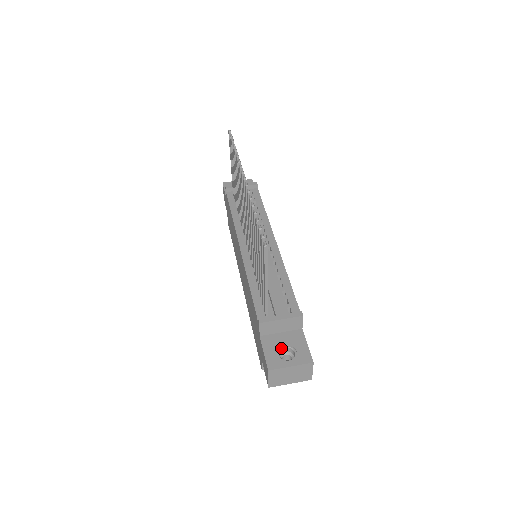
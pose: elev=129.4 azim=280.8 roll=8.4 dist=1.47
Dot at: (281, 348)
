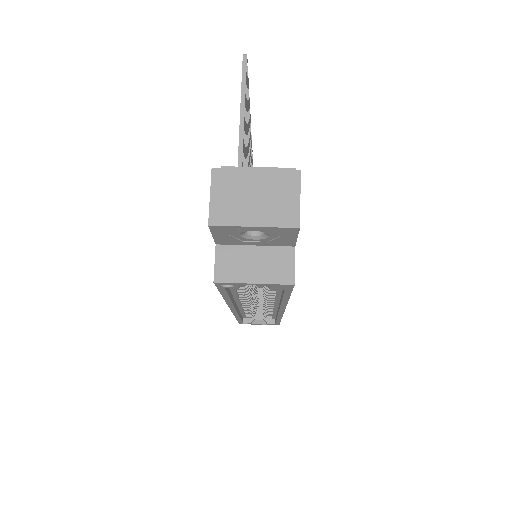
Dot at: occluded
